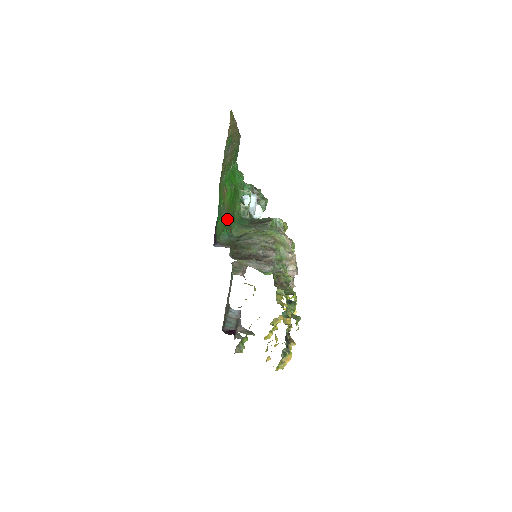
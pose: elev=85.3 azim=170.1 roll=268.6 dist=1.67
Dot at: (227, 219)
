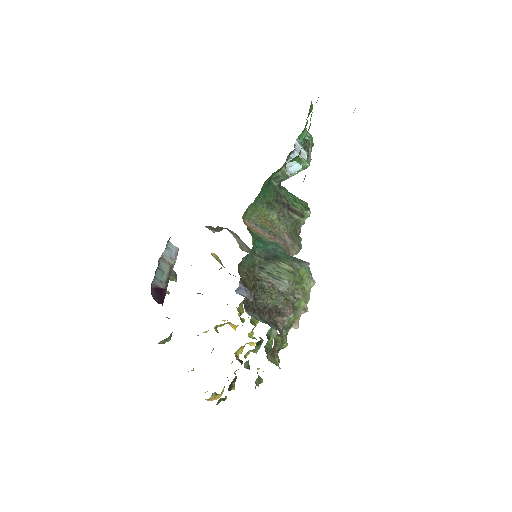
Dot at: occluded
